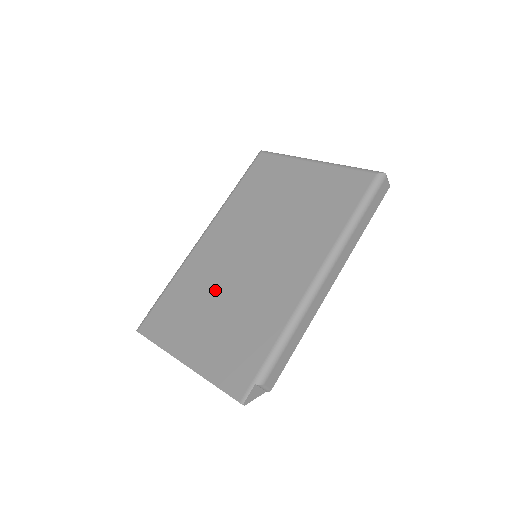
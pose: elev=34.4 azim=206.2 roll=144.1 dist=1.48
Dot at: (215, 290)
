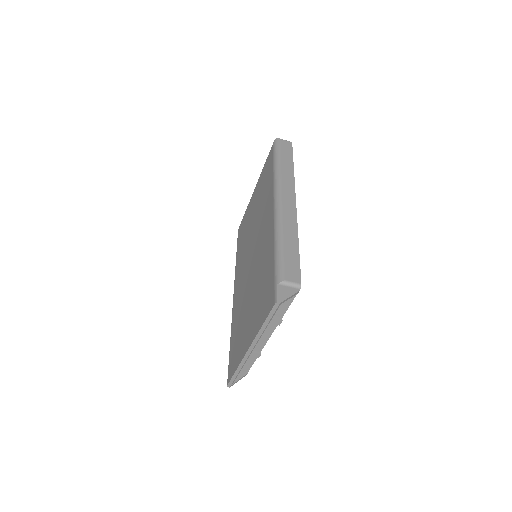
Dot at: (245, 298)
